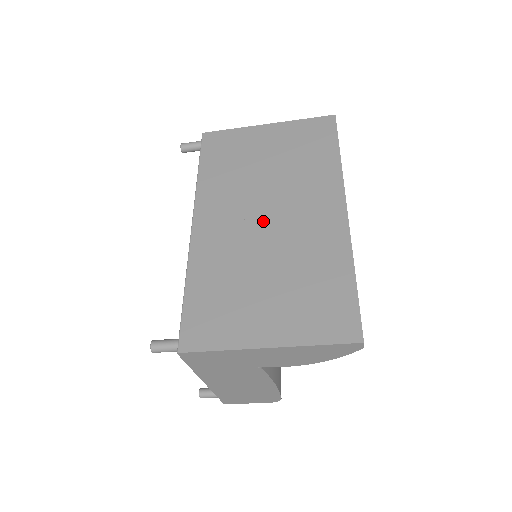
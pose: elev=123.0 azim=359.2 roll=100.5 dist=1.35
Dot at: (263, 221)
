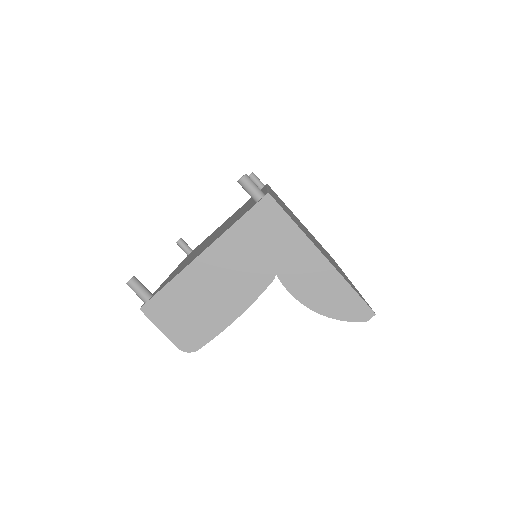
Dot at: occluded
